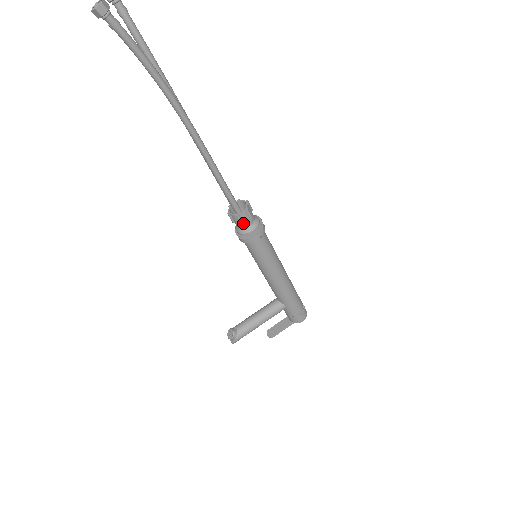
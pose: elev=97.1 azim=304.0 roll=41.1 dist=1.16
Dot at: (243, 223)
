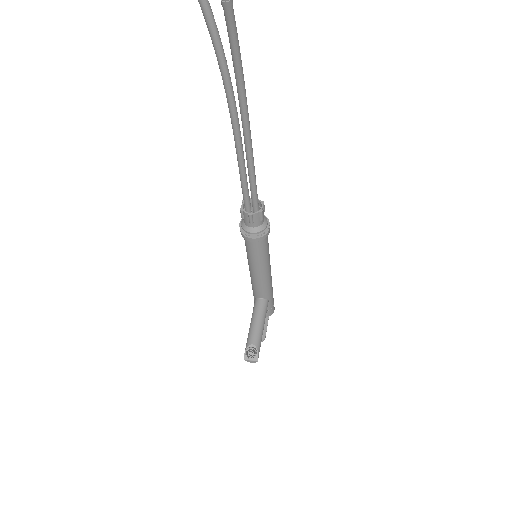
Dot at: (262, 219)
